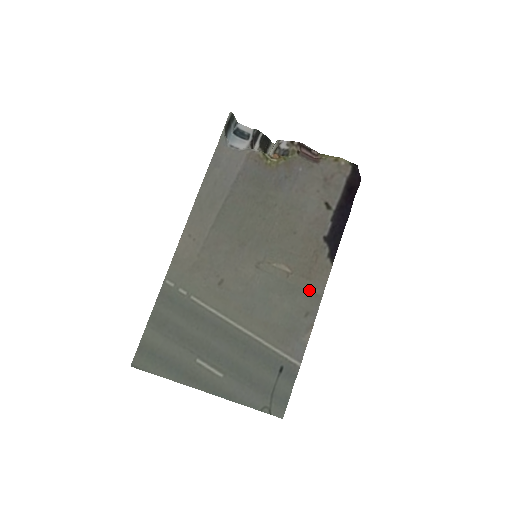
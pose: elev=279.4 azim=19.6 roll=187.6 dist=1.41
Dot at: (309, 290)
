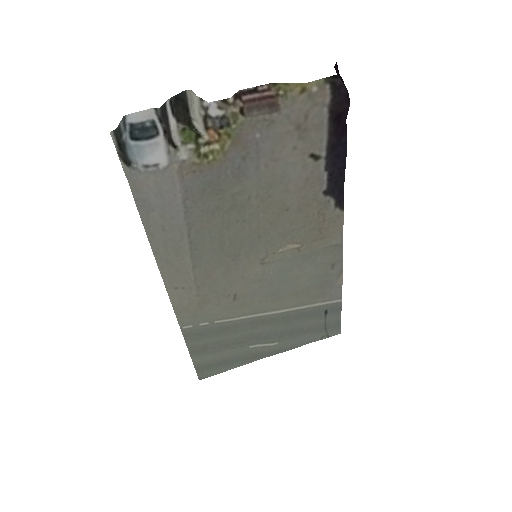
Dot at: (327, 246)
